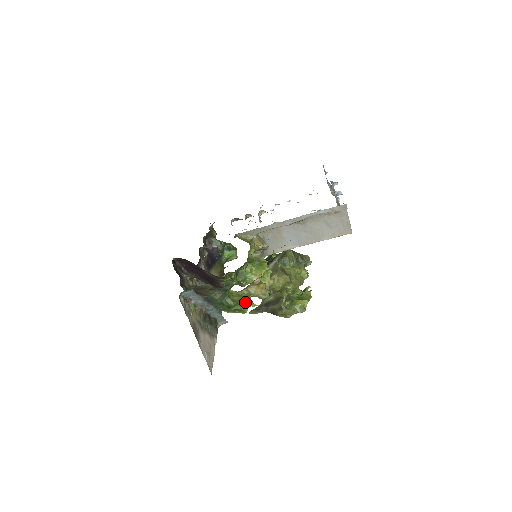
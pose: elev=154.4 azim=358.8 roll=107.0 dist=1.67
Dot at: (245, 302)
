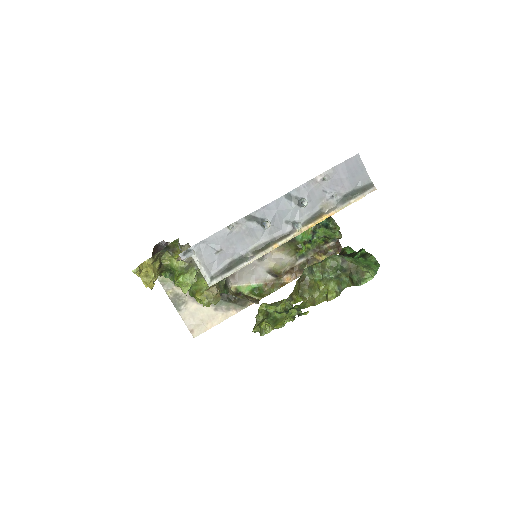
Dot at: (199, 298)
